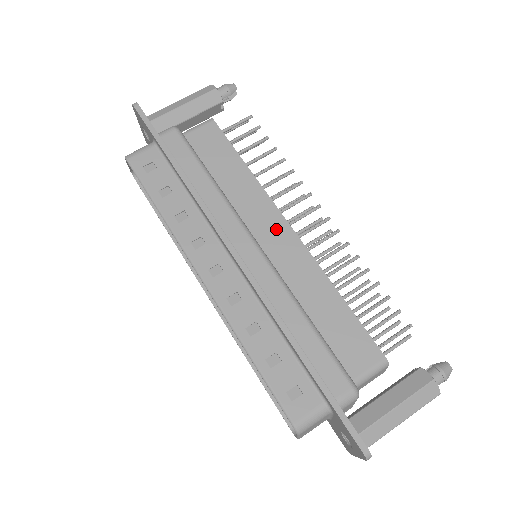
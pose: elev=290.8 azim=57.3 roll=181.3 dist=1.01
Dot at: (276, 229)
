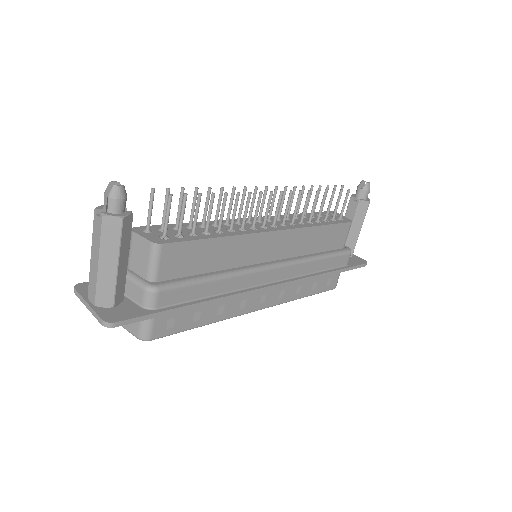
Dot at: (269, 243)
